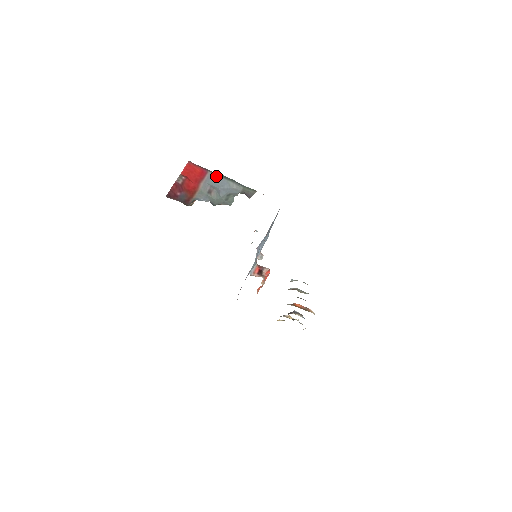
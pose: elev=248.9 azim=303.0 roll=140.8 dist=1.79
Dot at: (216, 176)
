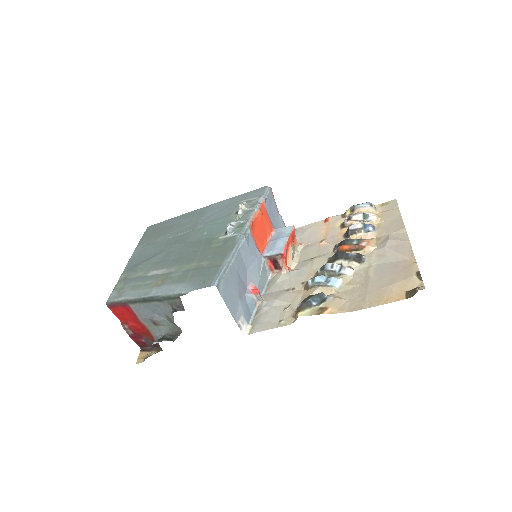
Dot at: (138, 305)
